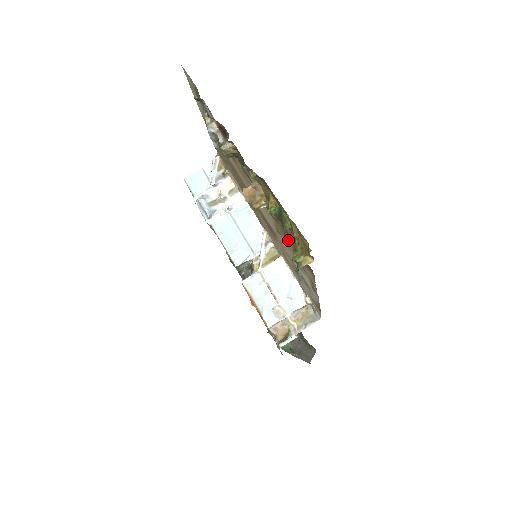
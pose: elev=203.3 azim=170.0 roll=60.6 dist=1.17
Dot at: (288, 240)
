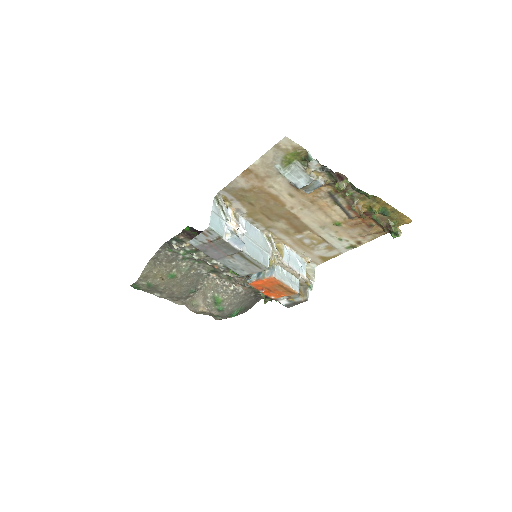
Dot at: (355, 226)
